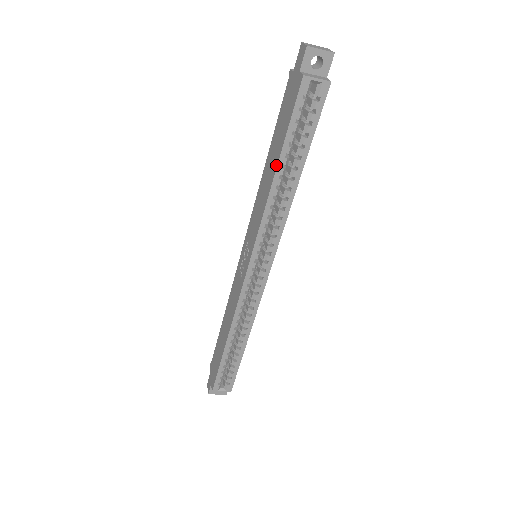
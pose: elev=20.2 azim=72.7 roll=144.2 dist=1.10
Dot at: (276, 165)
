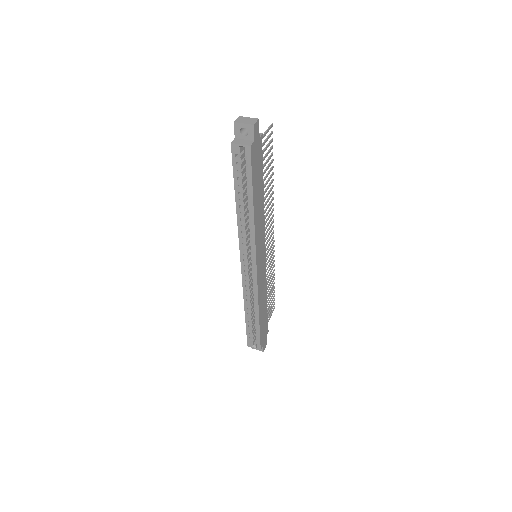
Dot at: (236, 198)
